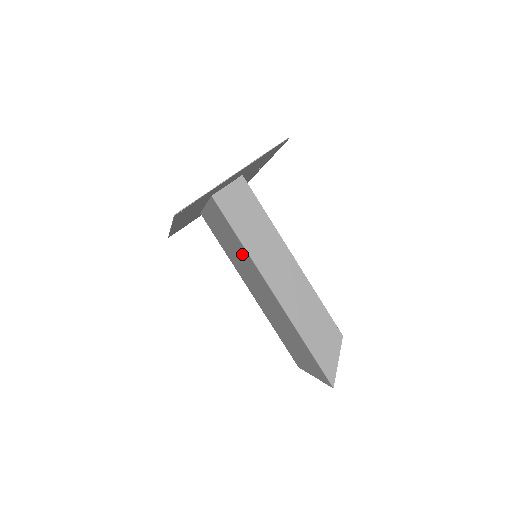
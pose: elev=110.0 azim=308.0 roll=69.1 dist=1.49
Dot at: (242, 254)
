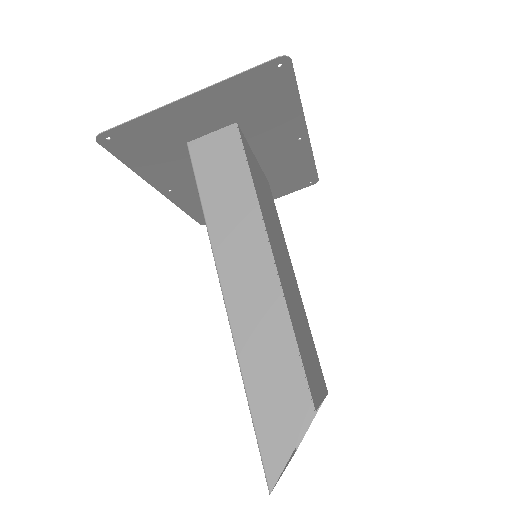
Dot at: occluded
